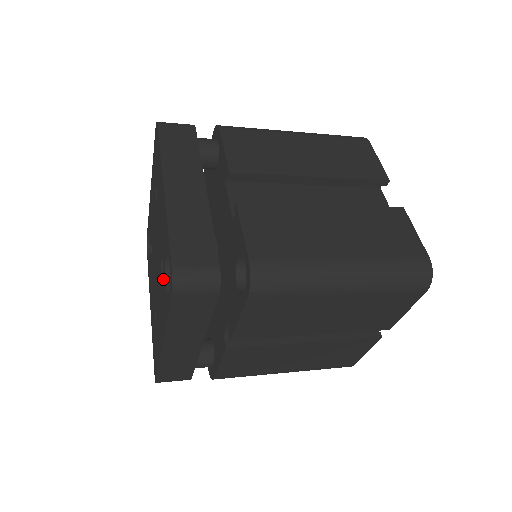
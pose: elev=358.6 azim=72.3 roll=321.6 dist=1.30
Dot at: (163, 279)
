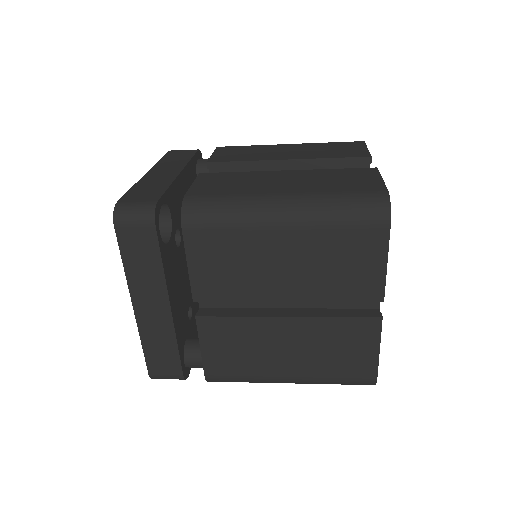
Dot at: occluded
